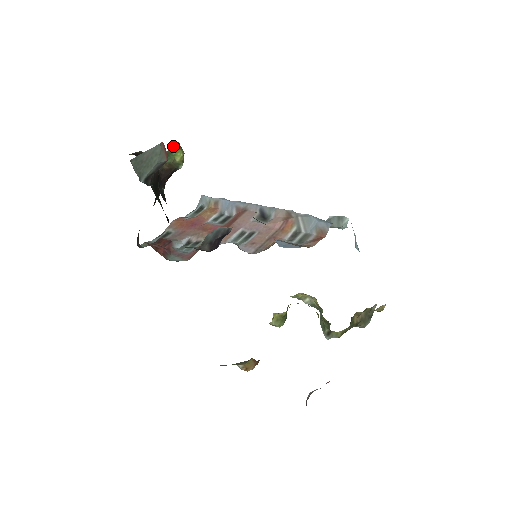
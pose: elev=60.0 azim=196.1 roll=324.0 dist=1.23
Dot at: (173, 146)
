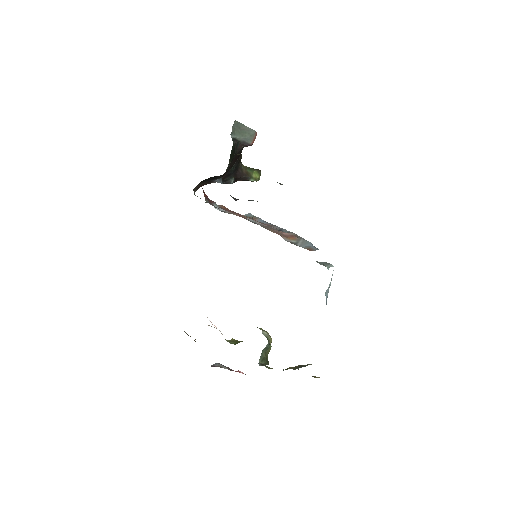
Dot at: (257, 169)
